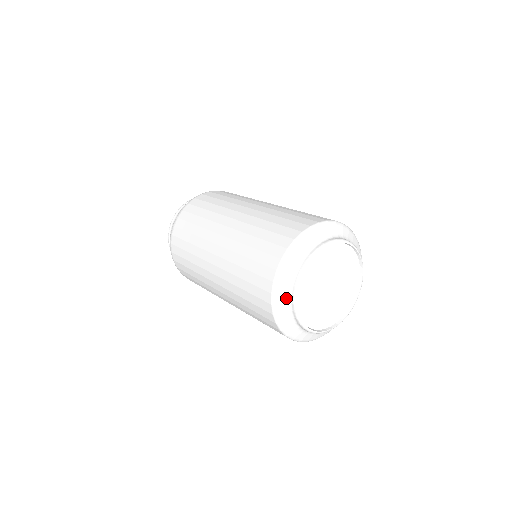
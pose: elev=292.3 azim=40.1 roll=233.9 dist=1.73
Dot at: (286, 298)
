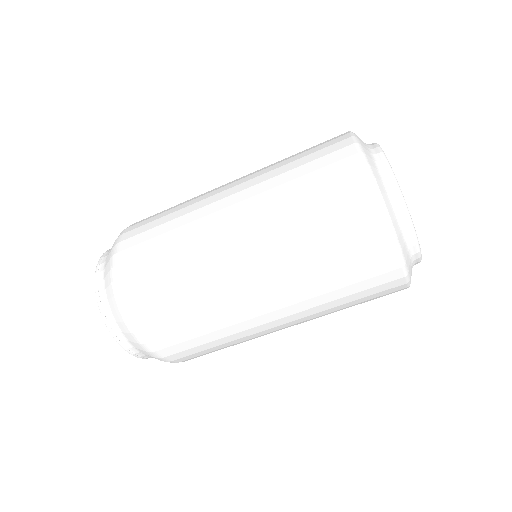
Dot at: (409, 256)
